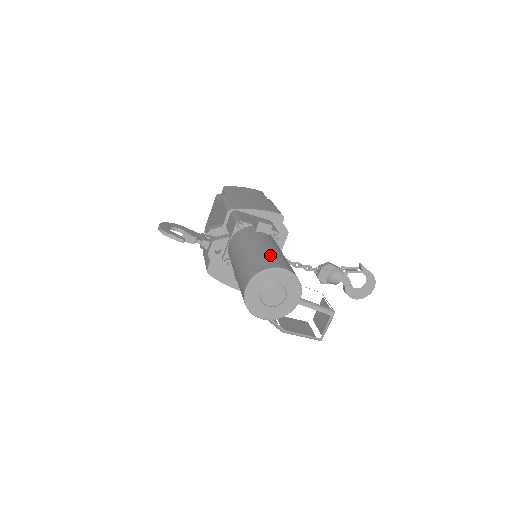
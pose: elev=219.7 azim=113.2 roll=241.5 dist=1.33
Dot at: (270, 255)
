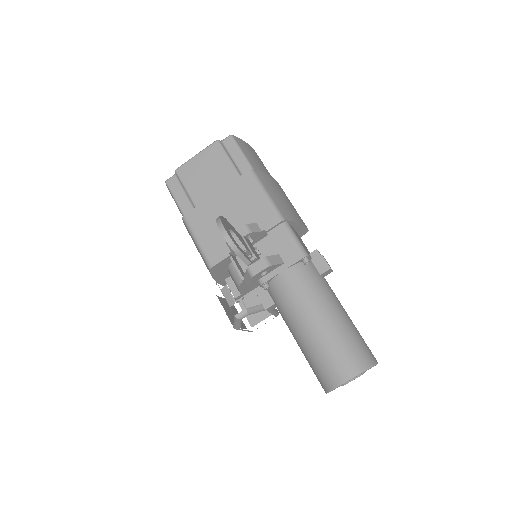
Dot at: (360, 336)
